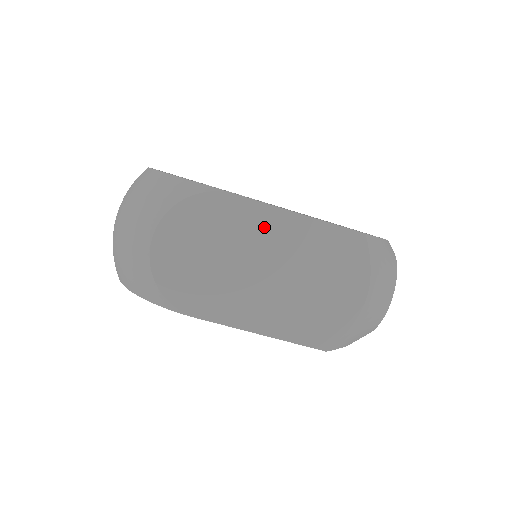
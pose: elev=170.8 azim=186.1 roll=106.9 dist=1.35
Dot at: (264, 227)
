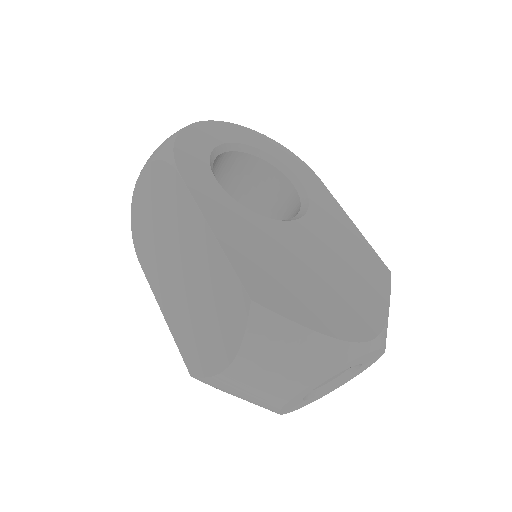
Dot at: (189, 224)
